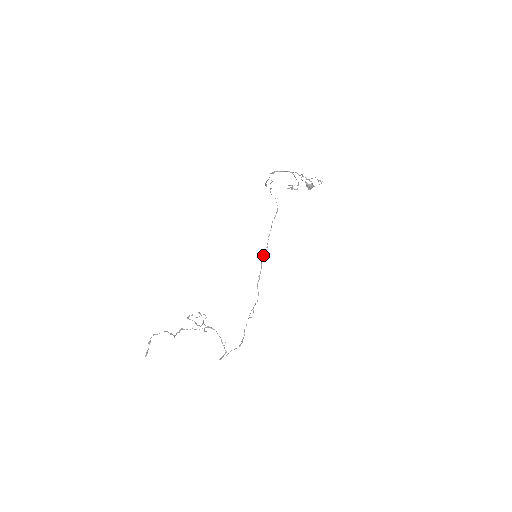
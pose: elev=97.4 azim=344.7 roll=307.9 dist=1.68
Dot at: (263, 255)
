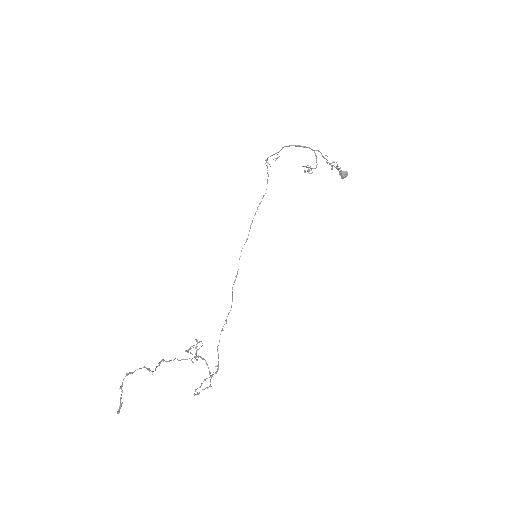
Dot at: occluded
